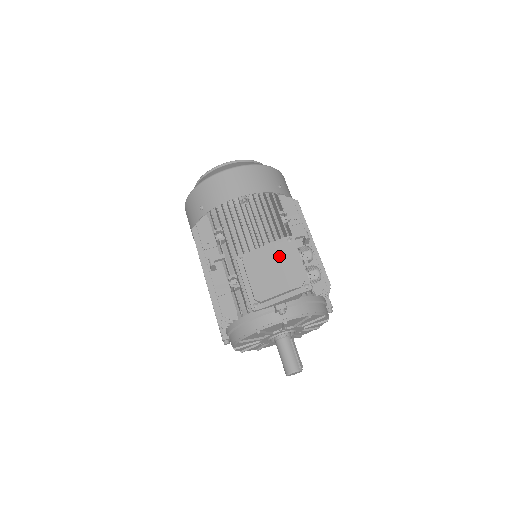
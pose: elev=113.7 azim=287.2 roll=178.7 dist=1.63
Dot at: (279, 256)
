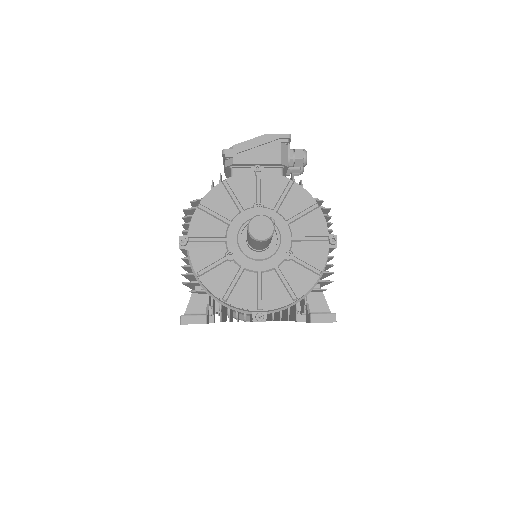
Dot at: occluded
